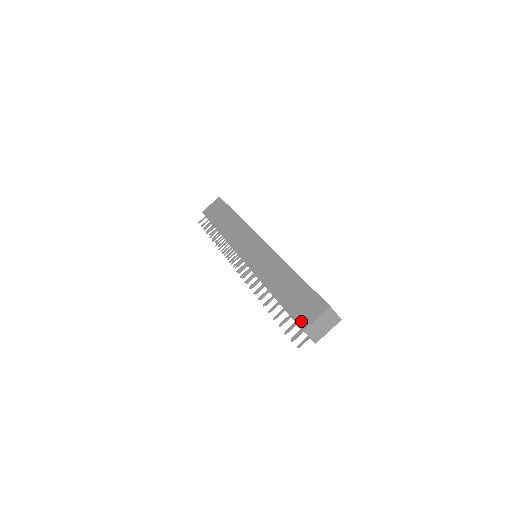
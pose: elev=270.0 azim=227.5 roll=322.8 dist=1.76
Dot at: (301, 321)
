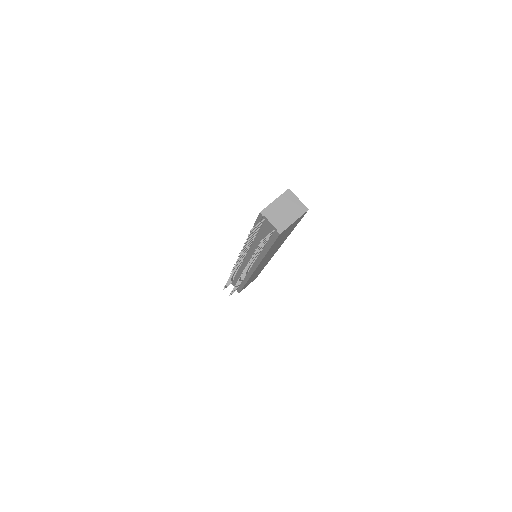
Dot at: occluded
